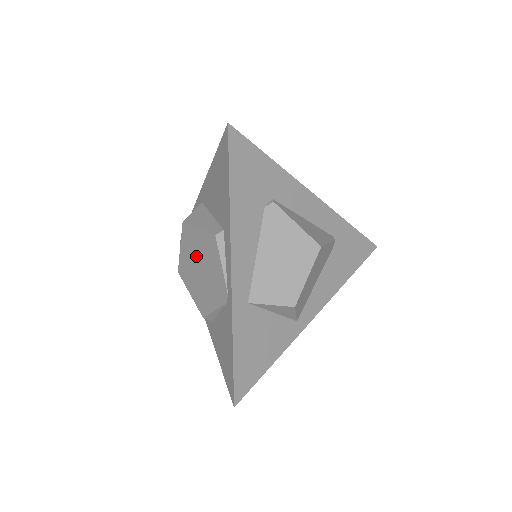
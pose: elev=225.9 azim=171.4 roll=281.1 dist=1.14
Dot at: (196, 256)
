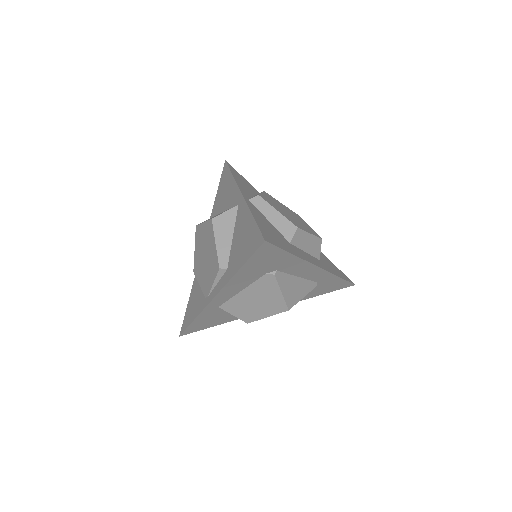
Dot at: (207, 248)
